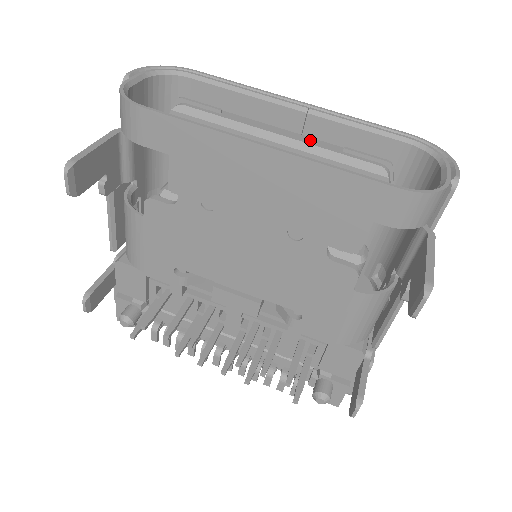
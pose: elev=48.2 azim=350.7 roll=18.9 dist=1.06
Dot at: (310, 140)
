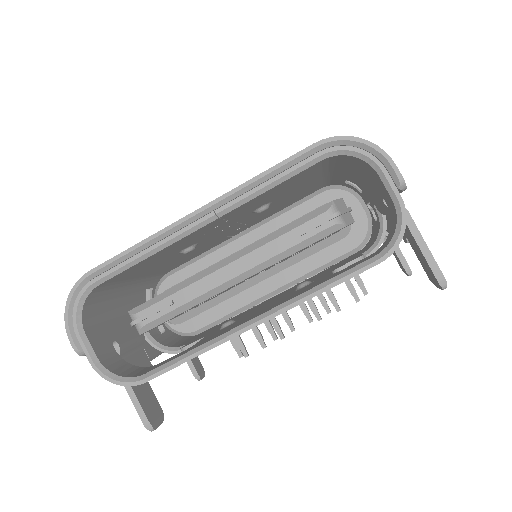
Dot at: (259, 255)
